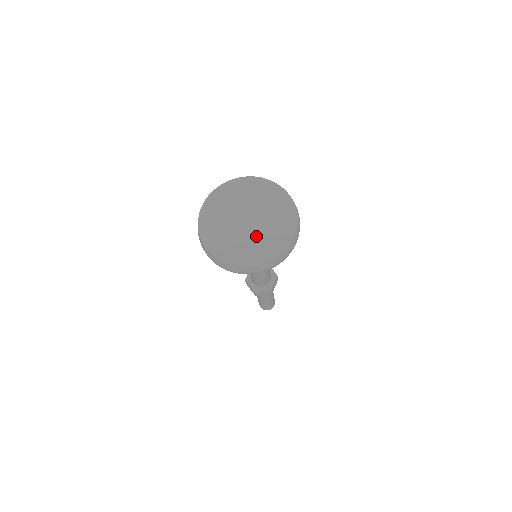
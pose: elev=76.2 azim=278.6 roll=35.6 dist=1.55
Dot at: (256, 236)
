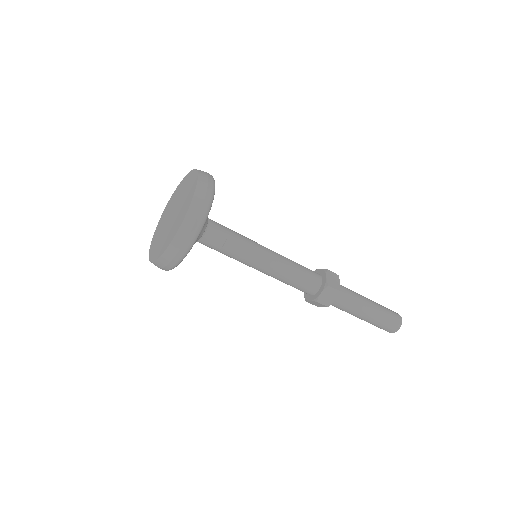
Dot at: (177, 216)
